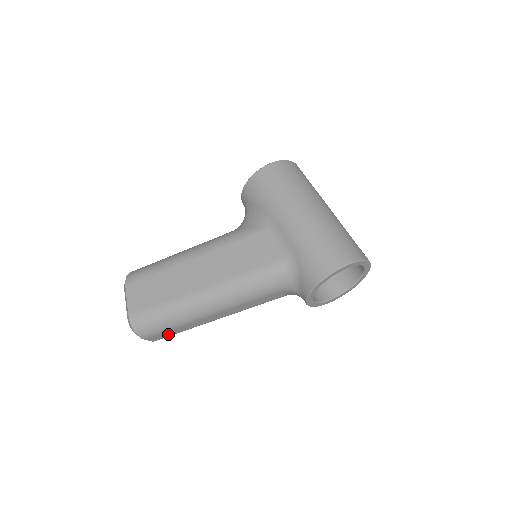
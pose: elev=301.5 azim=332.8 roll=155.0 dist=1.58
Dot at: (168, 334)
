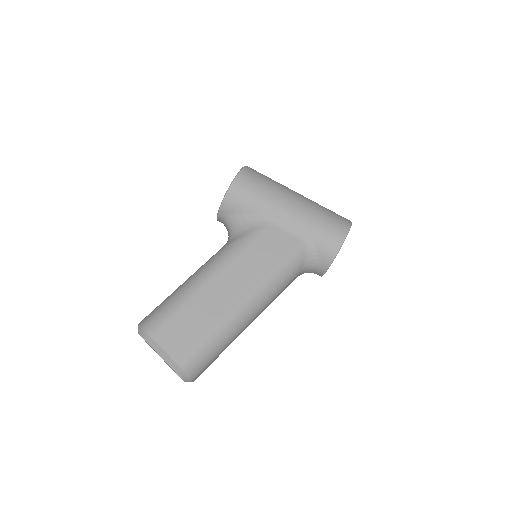
Dot at: (210, 364)
